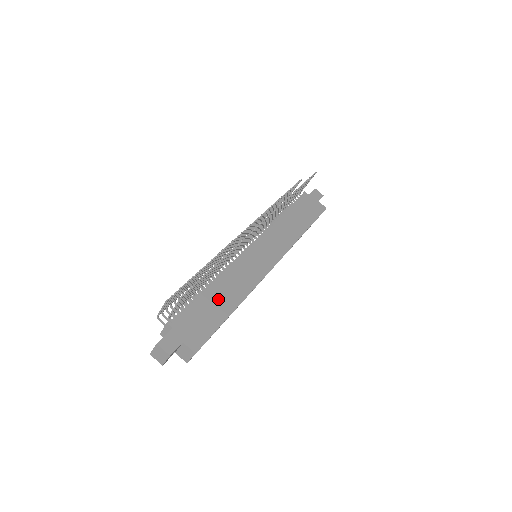
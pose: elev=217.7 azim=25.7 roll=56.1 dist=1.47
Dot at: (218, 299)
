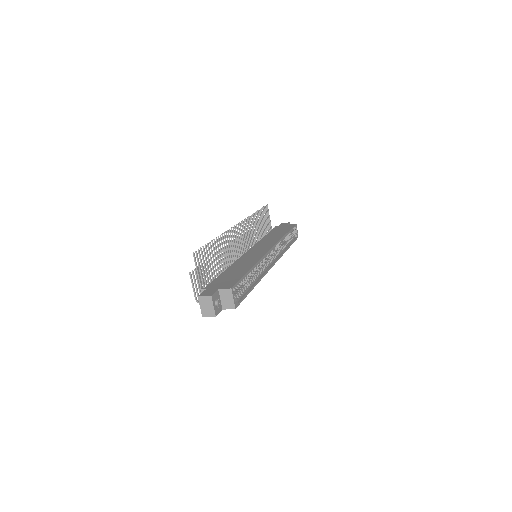
Dot at: (235, 271)
